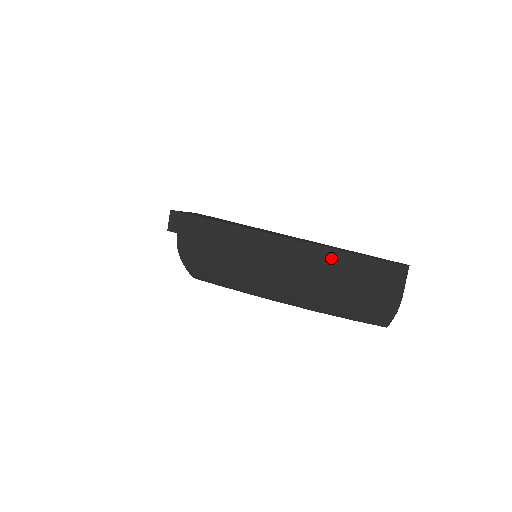
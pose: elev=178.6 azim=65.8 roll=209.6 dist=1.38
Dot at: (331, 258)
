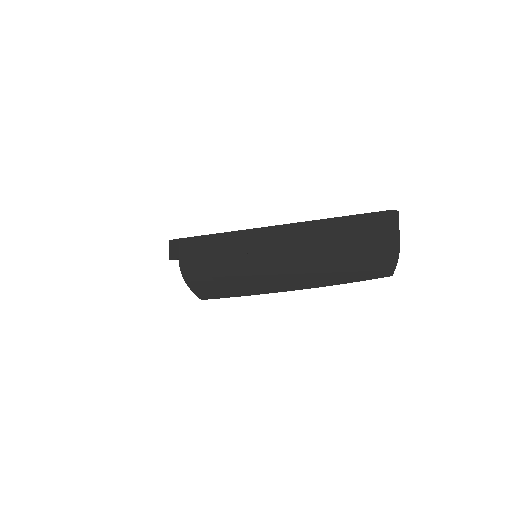
Dot at: (325, 228)
